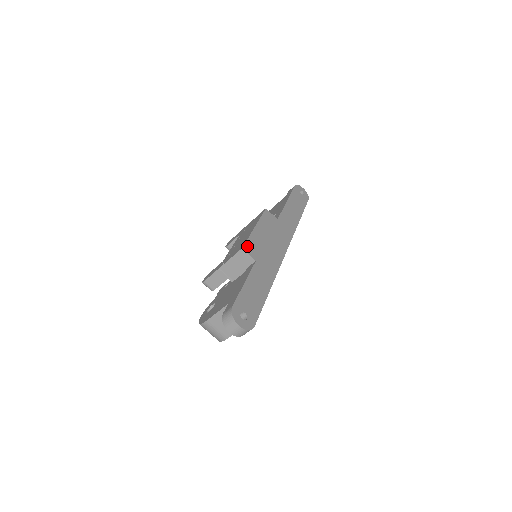
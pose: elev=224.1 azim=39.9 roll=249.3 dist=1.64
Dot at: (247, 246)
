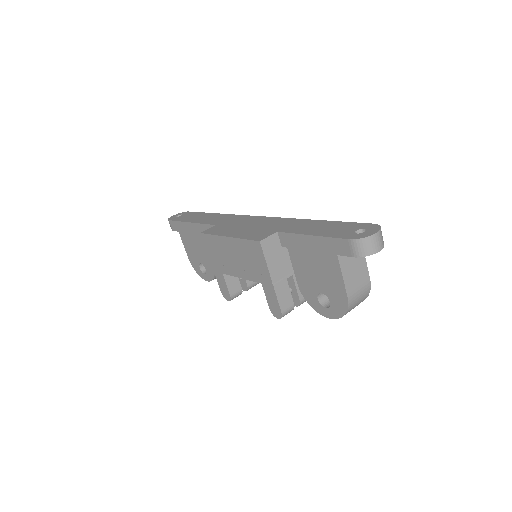
Dot at: (256, 239)
